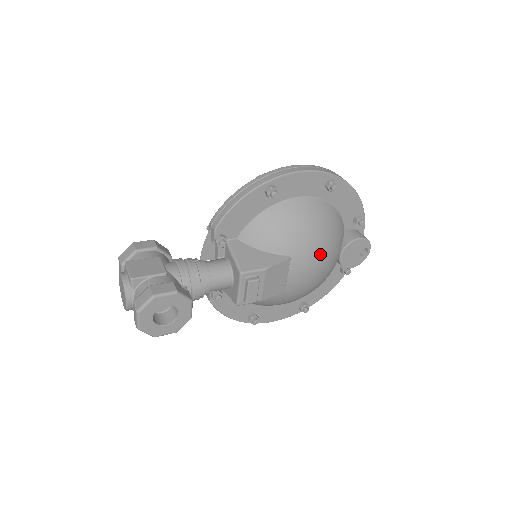
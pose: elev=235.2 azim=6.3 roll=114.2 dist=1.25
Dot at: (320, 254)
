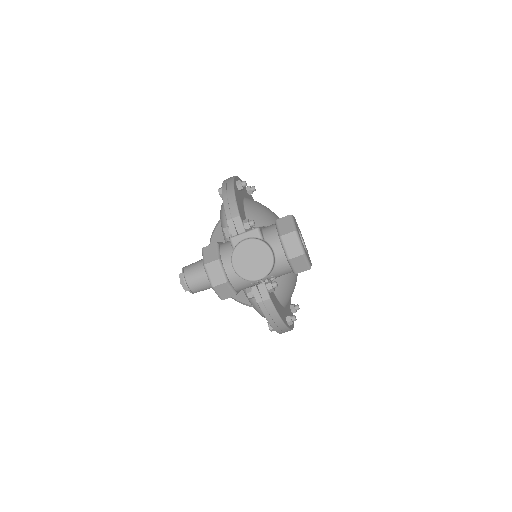
Dot at: occluded
